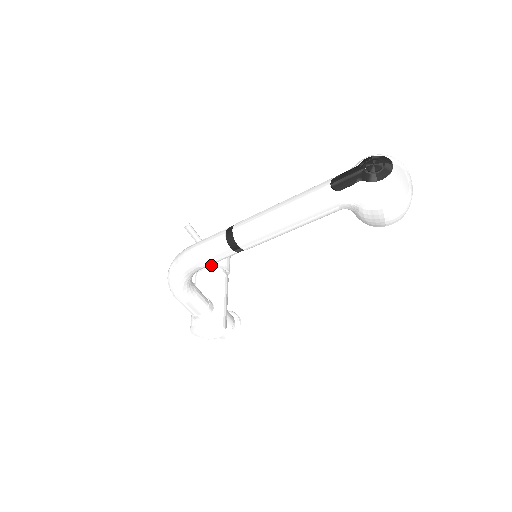
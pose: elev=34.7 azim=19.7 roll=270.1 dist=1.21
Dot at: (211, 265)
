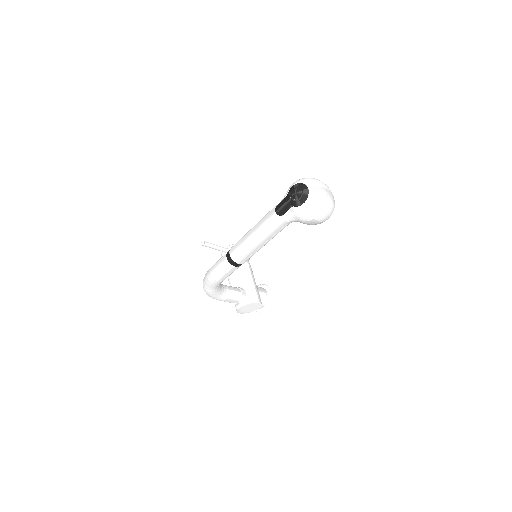
Dot at: occluded
